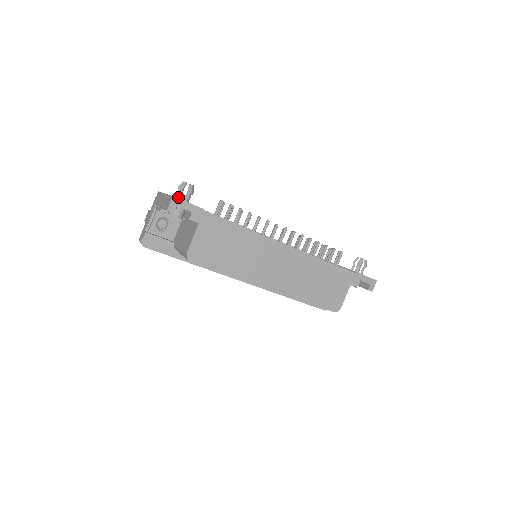
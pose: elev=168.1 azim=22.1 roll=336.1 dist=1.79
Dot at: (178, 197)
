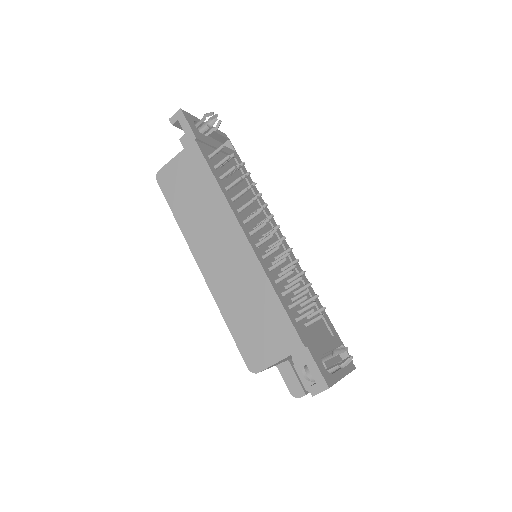
Dot at: (198, 122)
